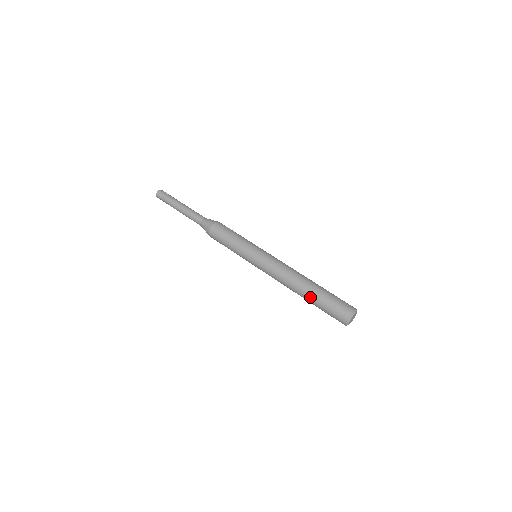
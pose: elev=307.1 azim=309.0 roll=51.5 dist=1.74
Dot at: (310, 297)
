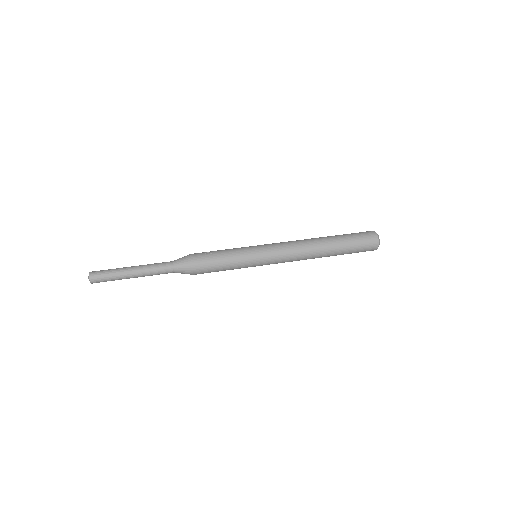
Dot at: (336, 254)
